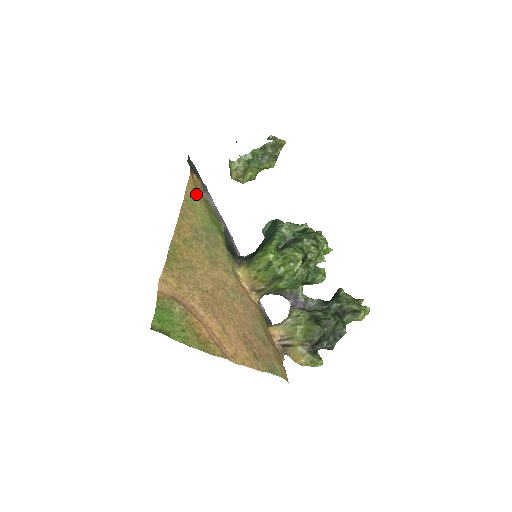
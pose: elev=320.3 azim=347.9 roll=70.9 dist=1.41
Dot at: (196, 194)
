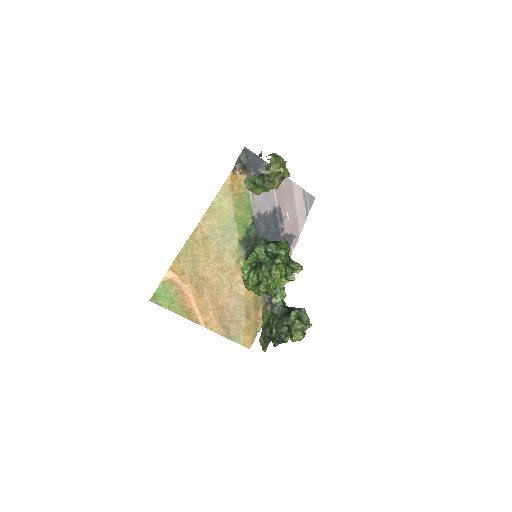
Dot at: (228, 195)
